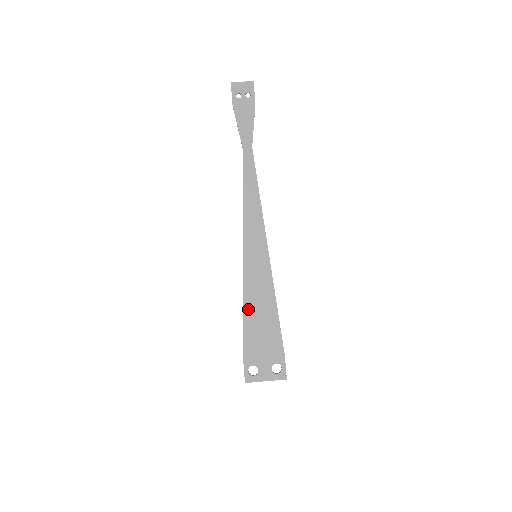
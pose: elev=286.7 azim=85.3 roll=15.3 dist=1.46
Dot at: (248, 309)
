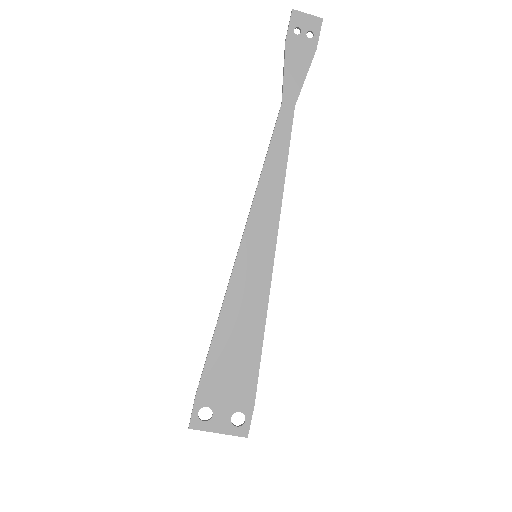
Dot at: (223, 326)
